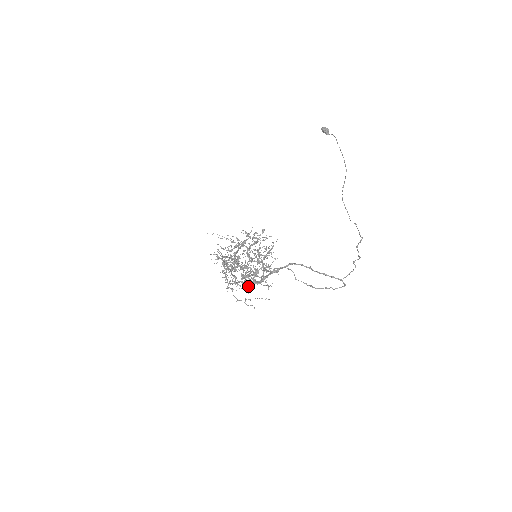
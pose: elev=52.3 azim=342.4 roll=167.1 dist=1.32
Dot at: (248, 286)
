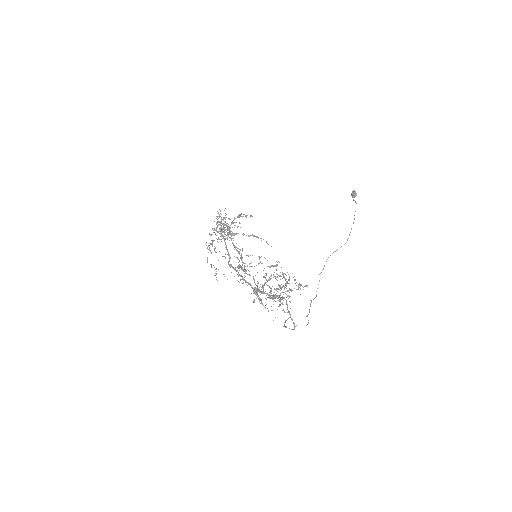
Dot at: occluded
